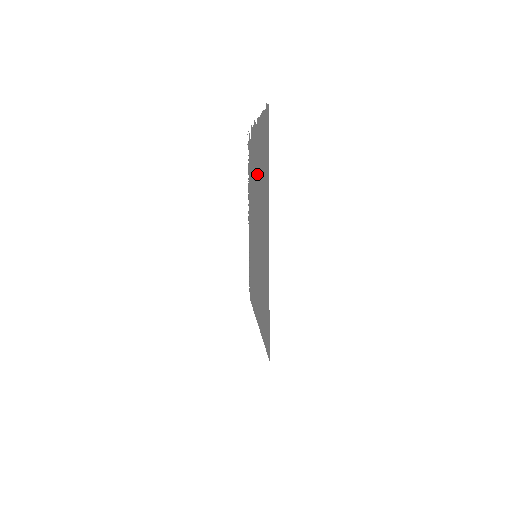
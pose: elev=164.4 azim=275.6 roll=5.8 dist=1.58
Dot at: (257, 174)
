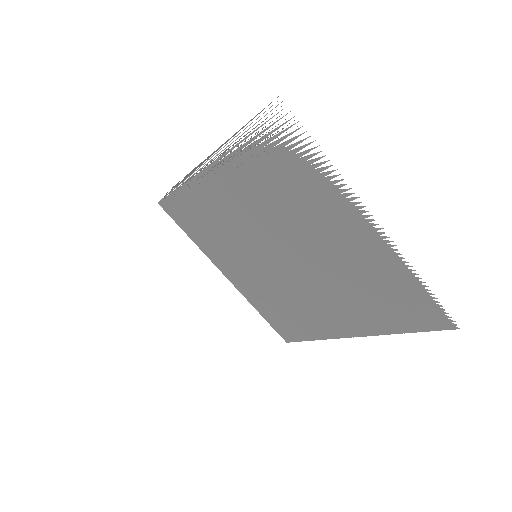
Dot at: (335, 256)
